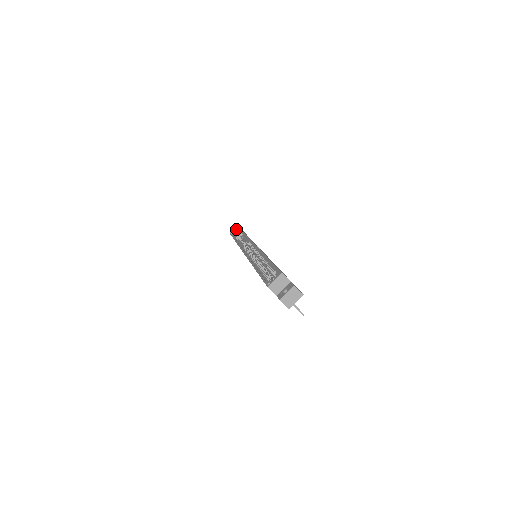
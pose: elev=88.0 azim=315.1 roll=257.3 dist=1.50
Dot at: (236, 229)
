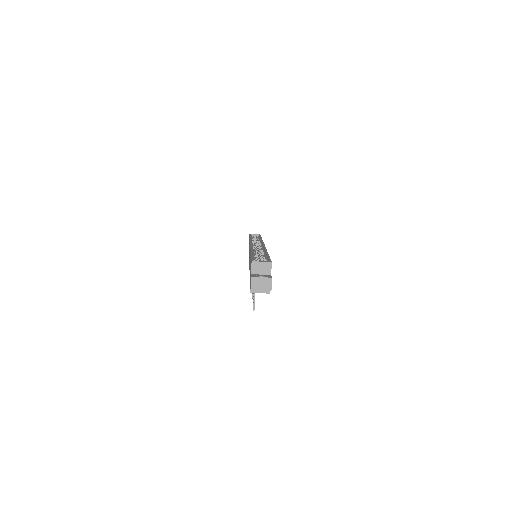
Dot at: (257, 235)
